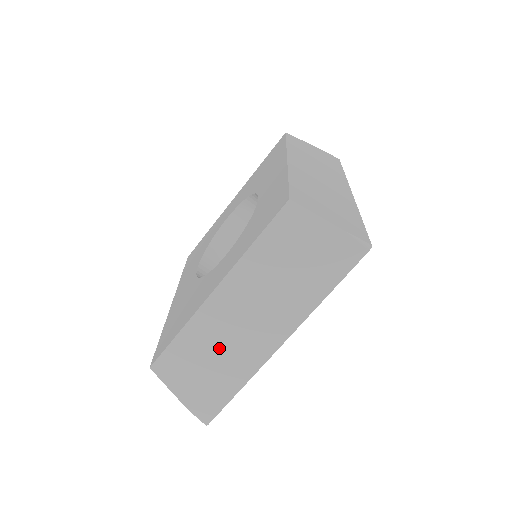
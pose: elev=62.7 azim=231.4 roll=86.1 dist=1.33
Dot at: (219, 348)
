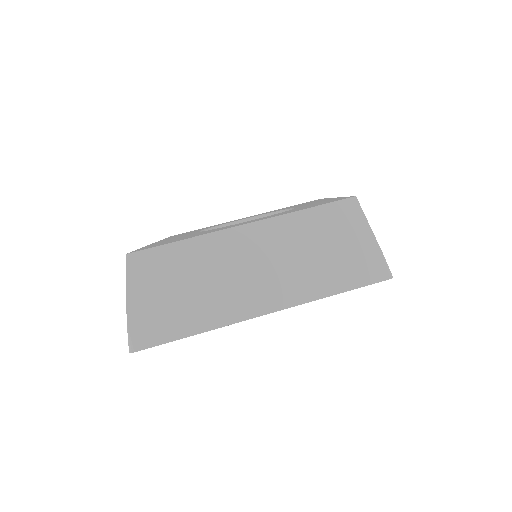
Dot at: (208, 279)
